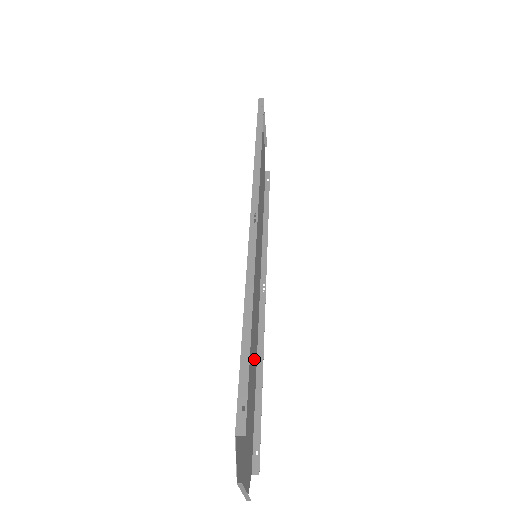
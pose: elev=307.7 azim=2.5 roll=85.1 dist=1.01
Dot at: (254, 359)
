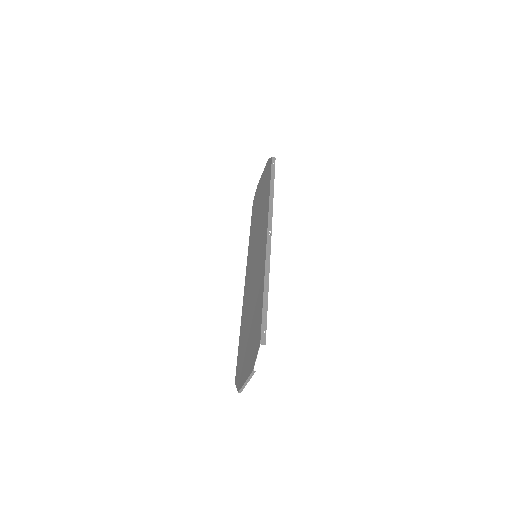
Dot at: (245, 318)
